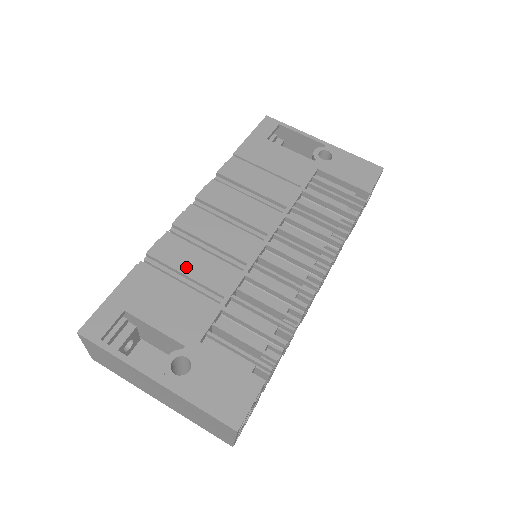
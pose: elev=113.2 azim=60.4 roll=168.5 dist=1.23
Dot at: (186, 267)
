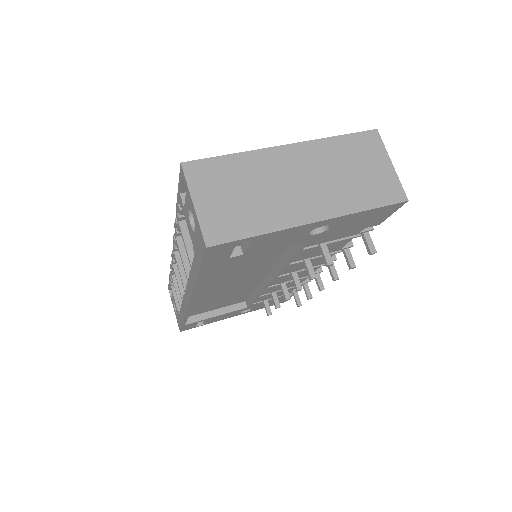
Dot at: occluded
